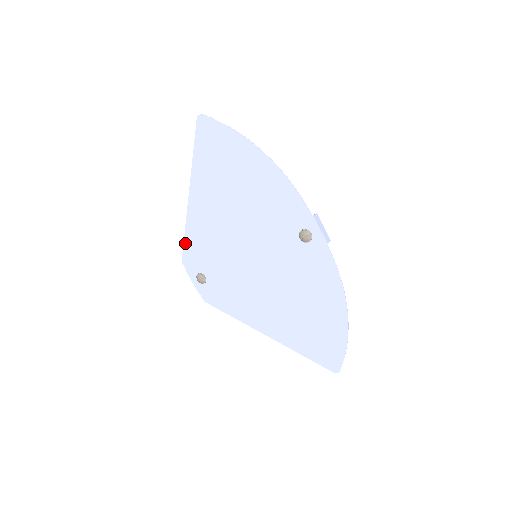
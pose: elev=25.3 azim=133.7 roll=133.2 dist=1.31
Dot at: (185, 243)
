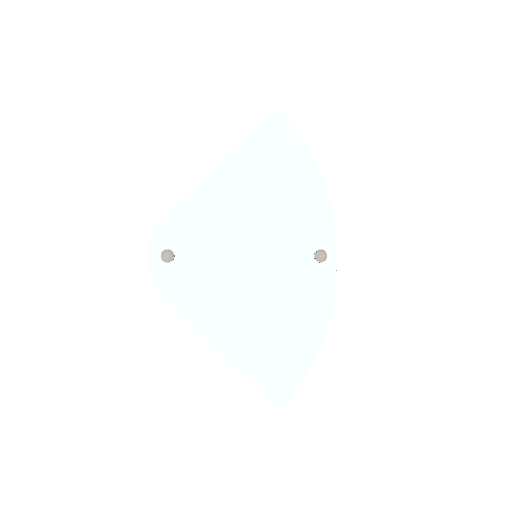
Dot at: (173, 211)
